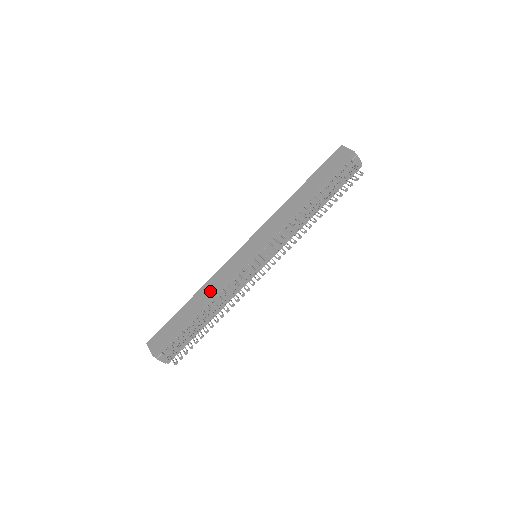
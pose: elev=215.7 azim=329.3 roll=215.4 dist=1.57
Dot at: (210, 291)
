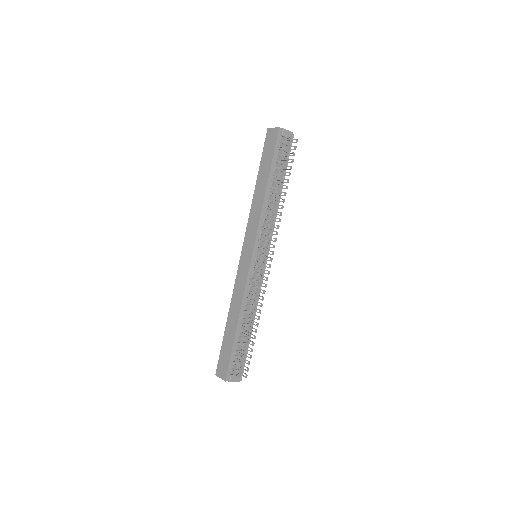
Dot at: (237, 305)
